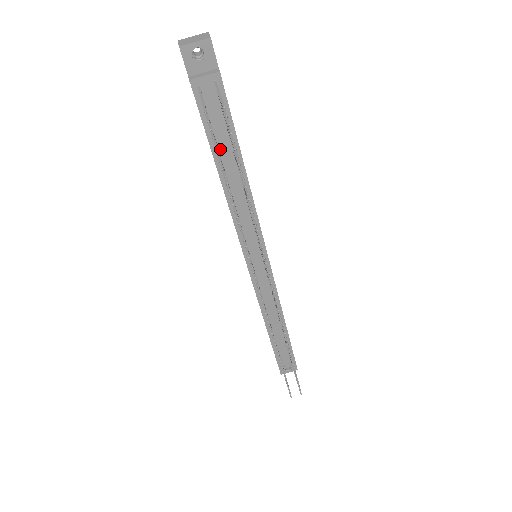
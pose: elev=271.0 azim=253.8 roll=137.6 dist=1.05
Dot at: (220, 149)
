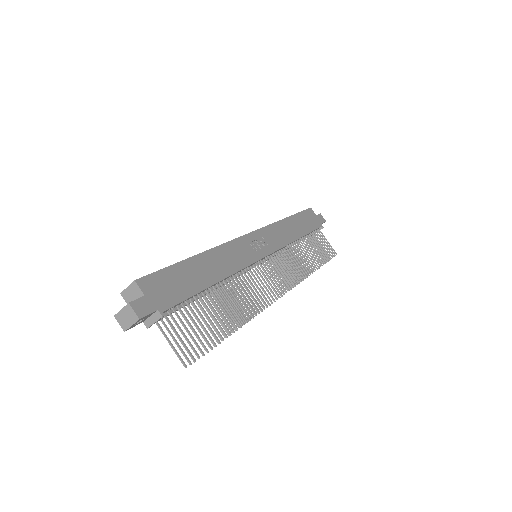
Dot at: occluded
